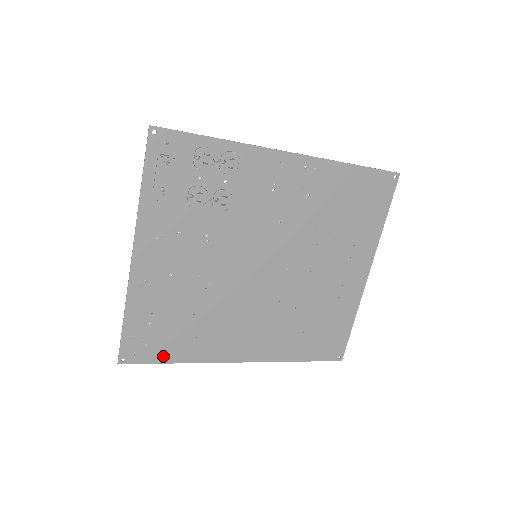
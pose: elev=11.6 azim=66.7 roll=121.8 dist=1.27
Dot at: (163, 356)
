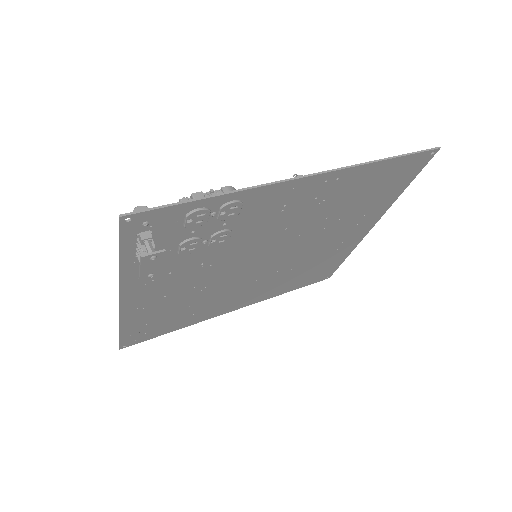
Dot at: (162, 332)
